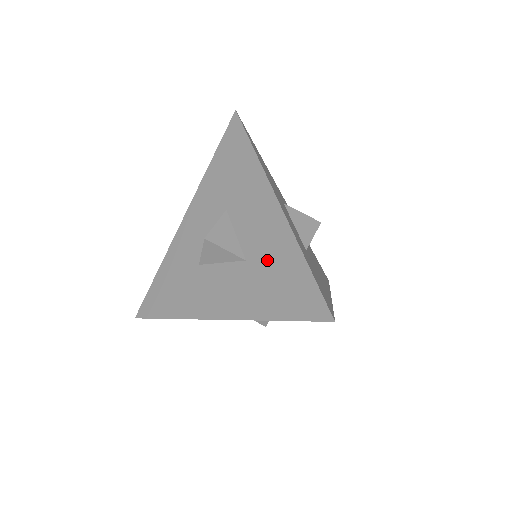
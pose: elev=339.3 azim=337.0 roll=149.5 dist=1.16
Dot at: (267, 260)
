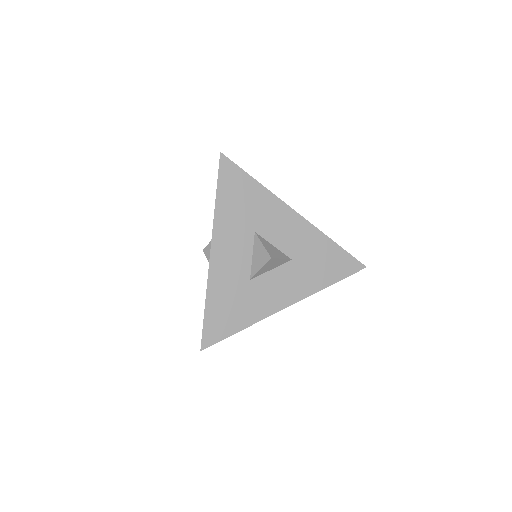
Dot at: (309, 253)
